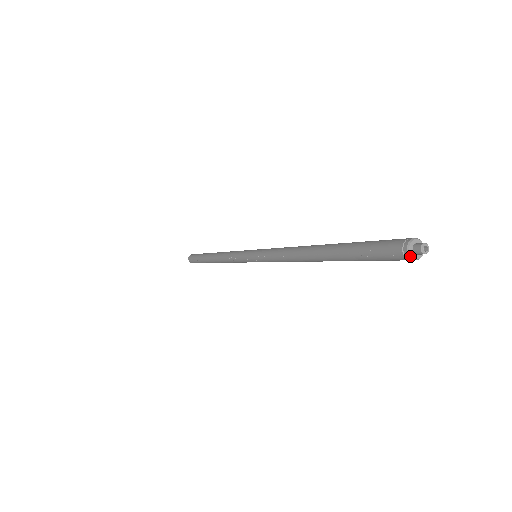
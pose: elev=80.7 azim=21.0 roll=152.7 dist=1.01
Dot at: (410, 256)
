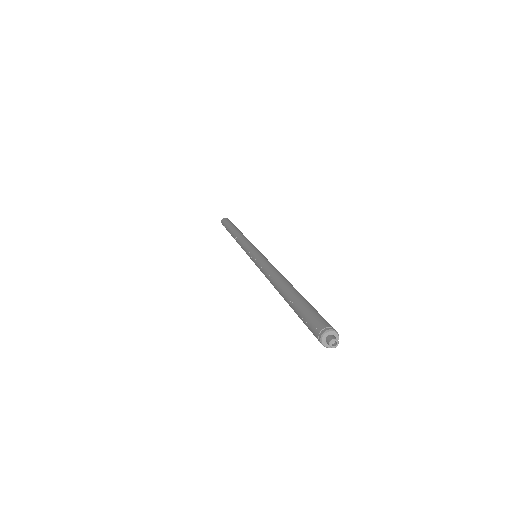
Dot at: (321, 341)
